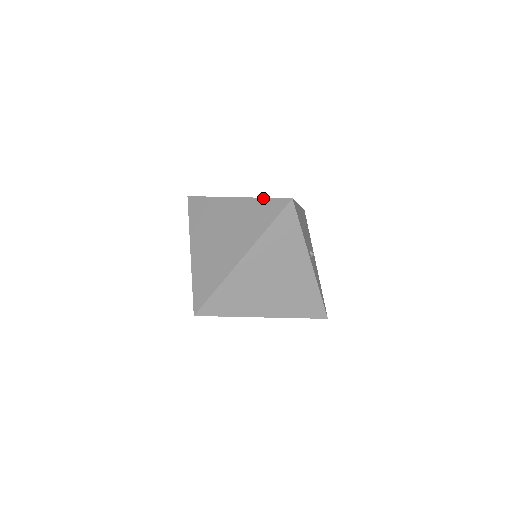
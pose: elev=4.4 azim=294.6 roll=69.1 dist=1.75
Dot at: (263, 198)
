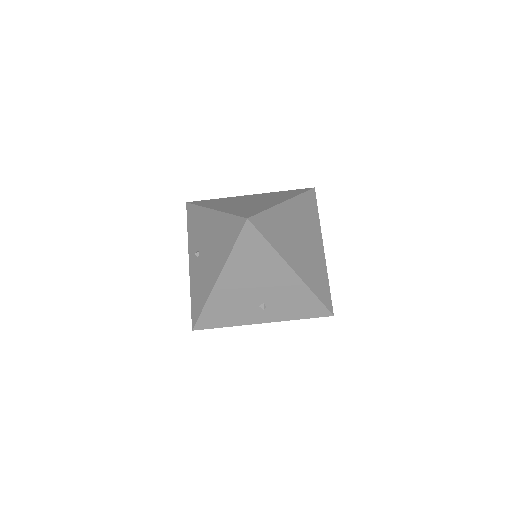
Dot at: (284, 191)
